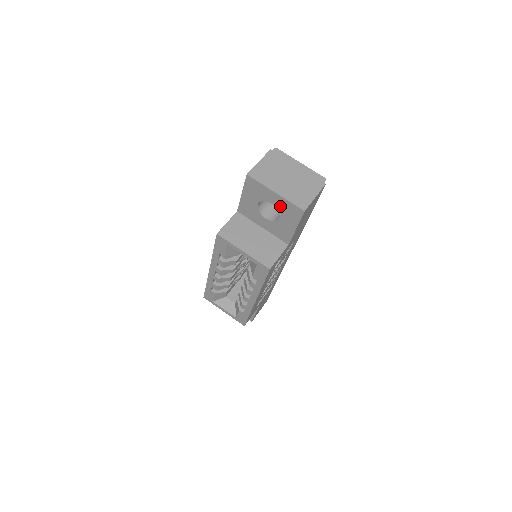
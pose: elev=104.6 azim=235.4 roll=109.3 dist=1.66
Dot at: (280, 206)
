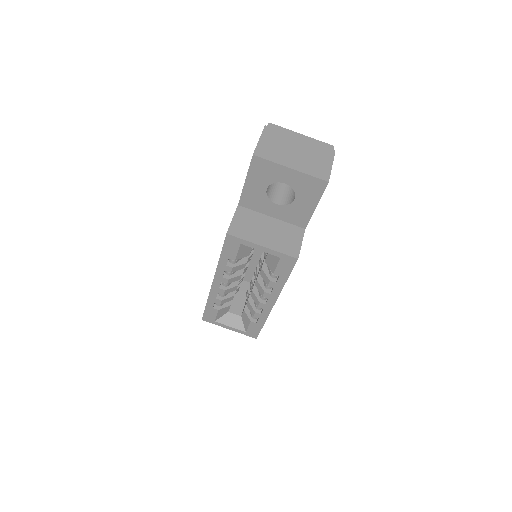
Dot at: (296, 184)
